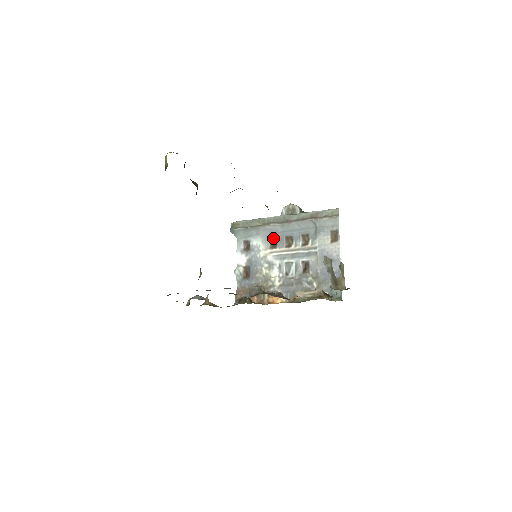
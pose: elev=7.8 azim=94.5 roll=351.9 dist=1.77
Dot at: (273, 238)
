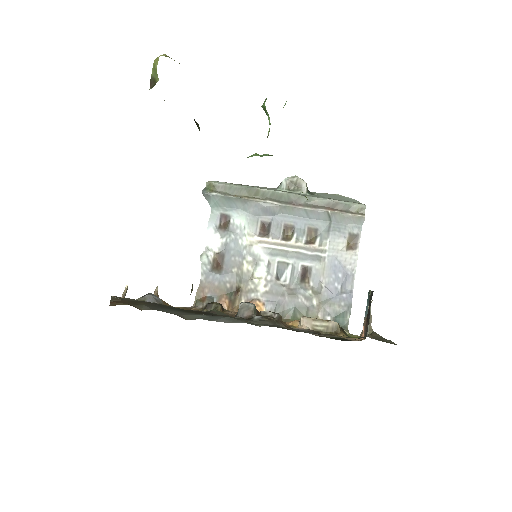
Dot at: (266, 221)
